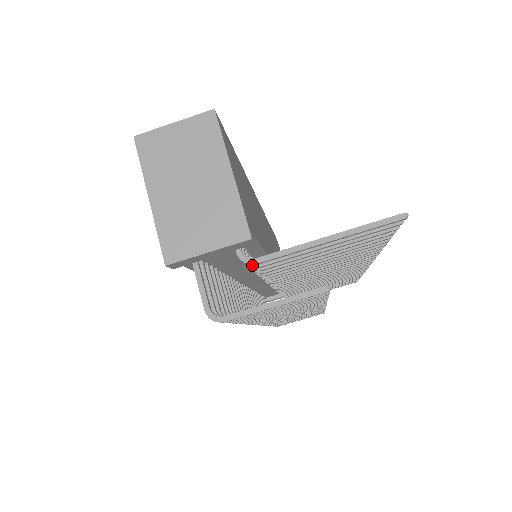
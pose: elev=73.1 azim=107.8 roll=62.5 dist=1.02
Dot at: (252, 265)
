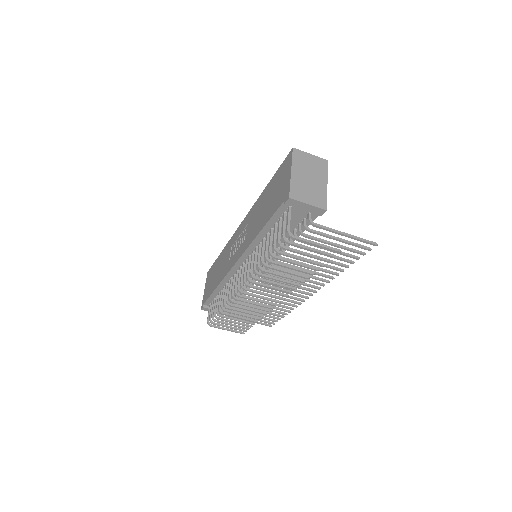
Dot at: (307, 228)
